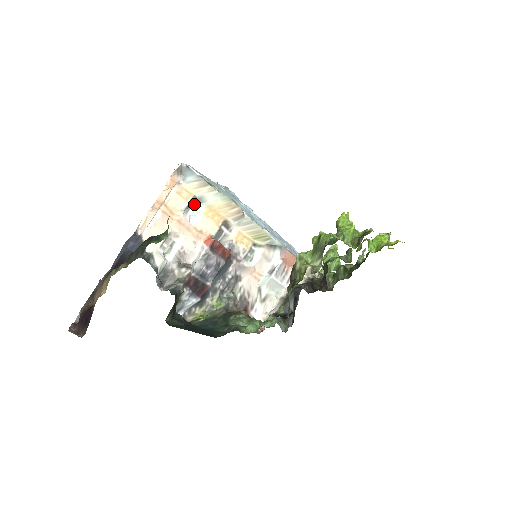
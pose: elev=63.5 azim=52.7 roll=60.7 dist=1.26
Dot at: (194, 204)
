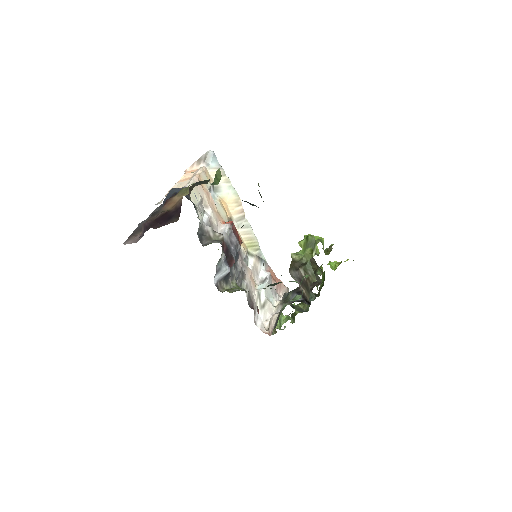
Dot at: (212, 190)
